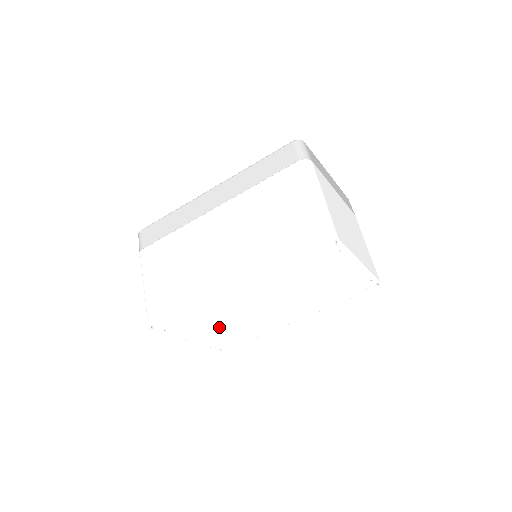
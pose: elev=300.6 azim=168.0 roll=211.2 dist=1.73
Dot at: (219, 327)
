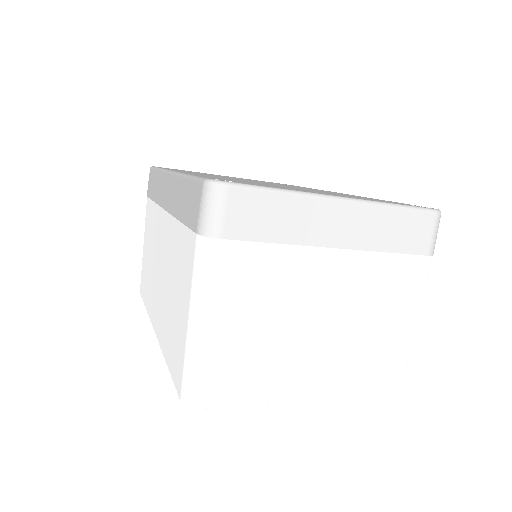
Dot at: occluded
